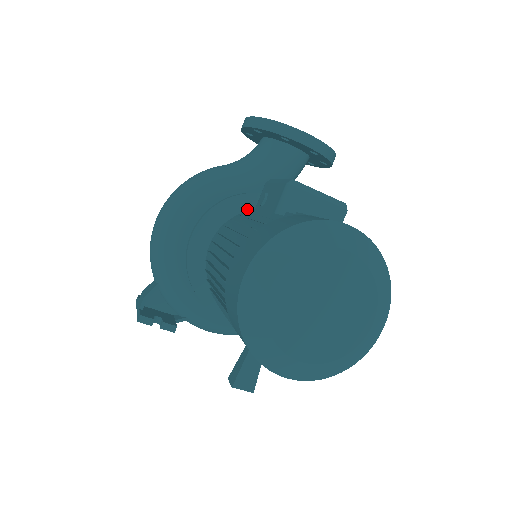
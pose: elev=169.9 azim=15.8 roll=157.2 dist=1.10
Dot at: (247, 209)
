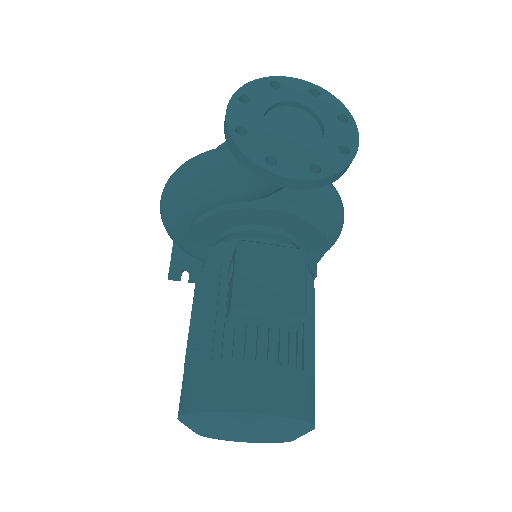
Dot at: (240, 219)
